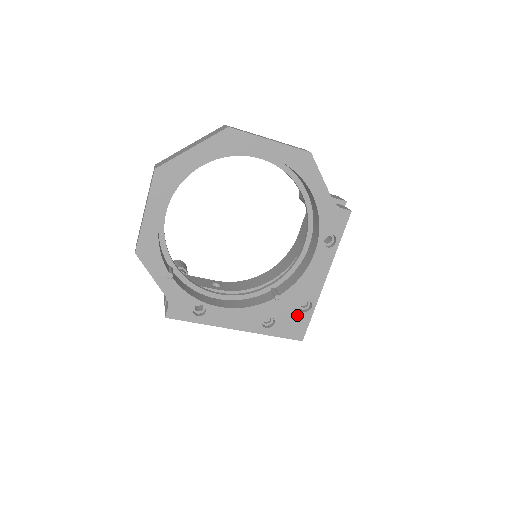
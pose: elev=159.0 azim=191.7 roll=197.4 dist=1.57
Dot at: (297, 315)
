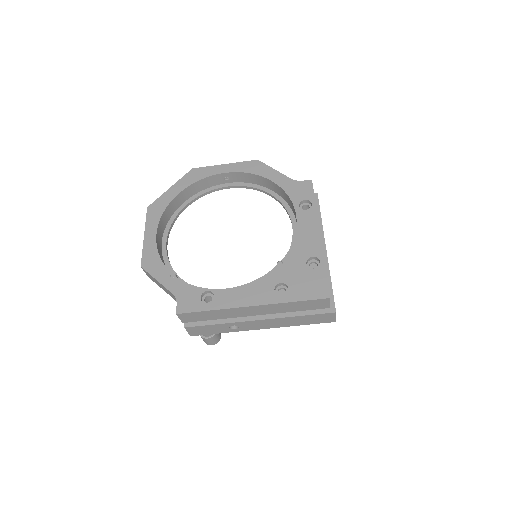
Dot at: (309, 274)
